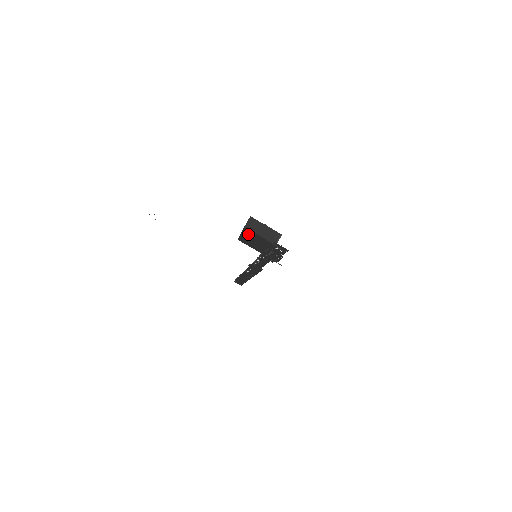
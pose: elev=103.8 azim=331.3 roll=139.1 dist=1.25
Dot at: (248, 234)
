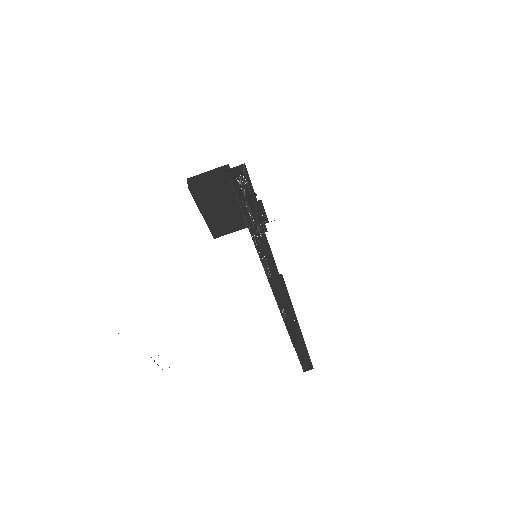
Dot at: (204, 201)
